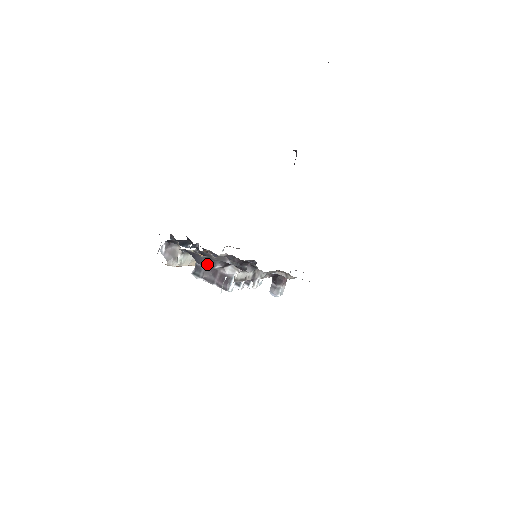
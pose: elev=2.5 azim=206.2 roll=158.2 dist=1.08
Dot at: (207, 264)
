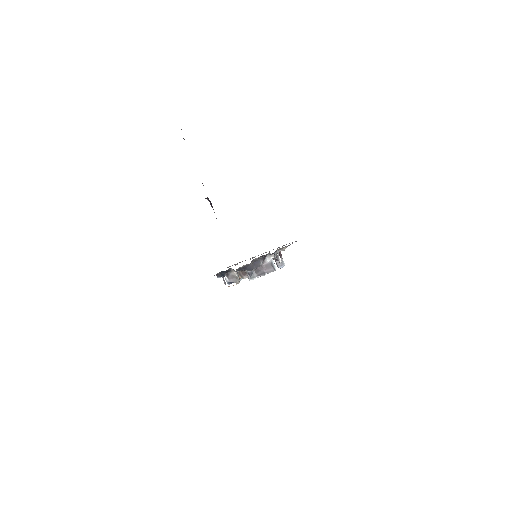
Dot at: (256, 266)
